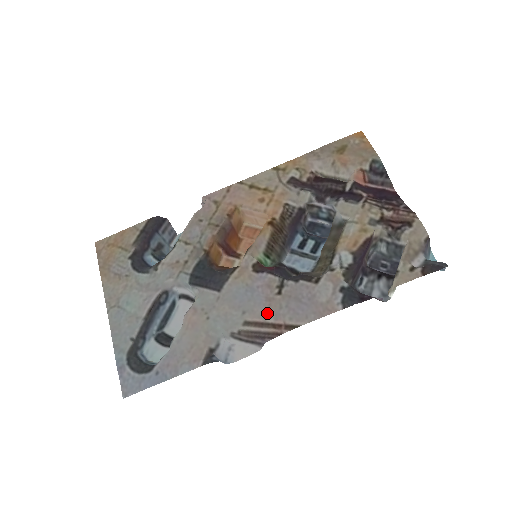
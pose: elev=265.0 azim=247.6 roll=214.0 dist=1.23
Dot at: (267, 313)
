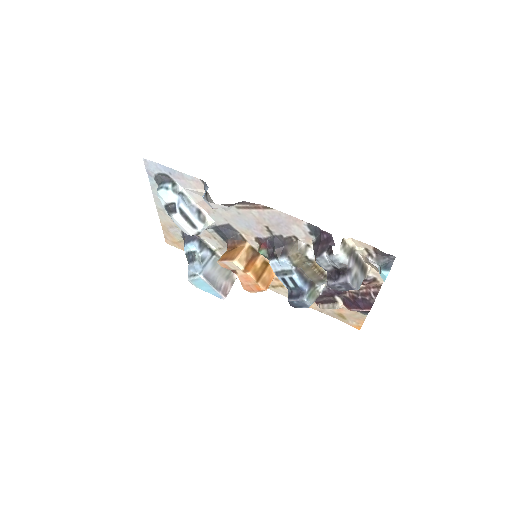
Dot at: (254, 214)
